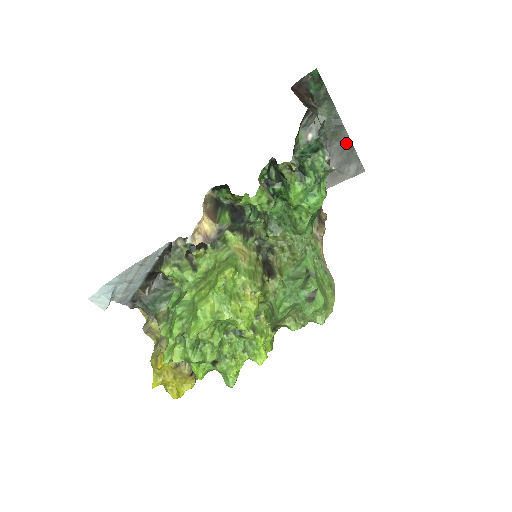
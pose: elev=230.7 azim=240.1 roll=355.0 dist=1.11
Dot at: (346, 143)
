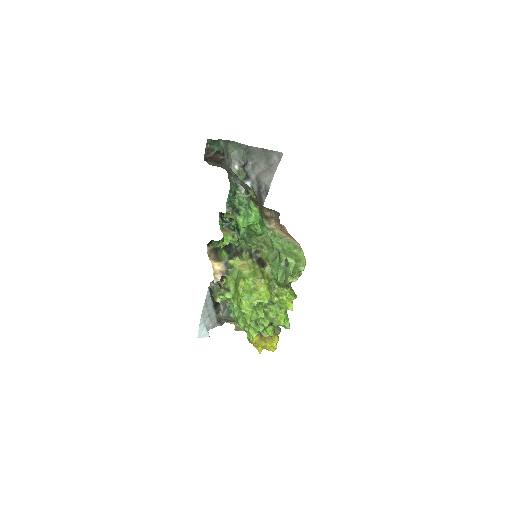
Dot at: (259, 151)
